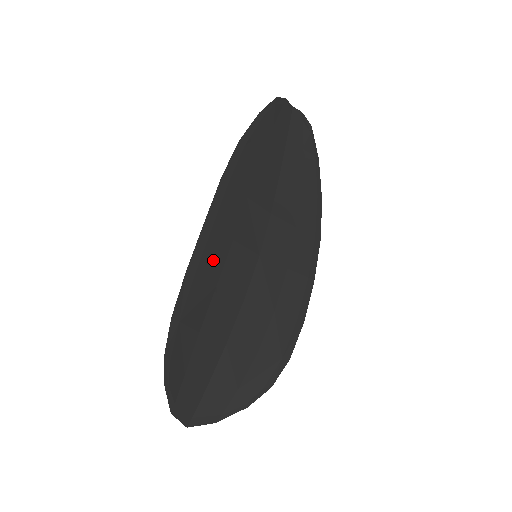
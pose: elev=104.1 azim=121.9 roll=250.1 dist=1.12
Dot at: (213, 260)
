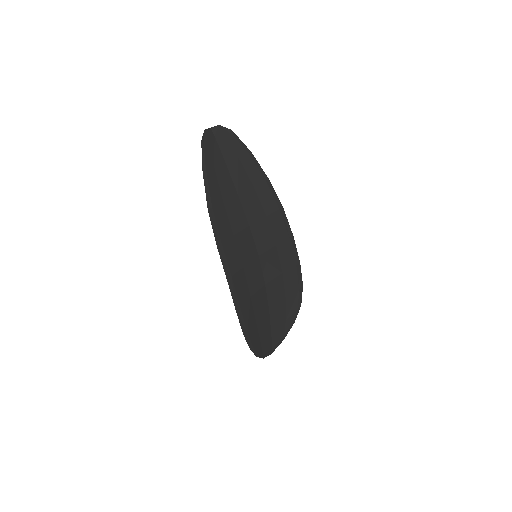
Dot at: (242, 289)
